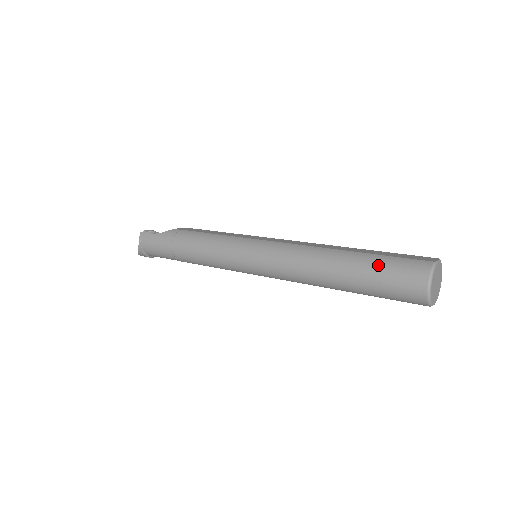
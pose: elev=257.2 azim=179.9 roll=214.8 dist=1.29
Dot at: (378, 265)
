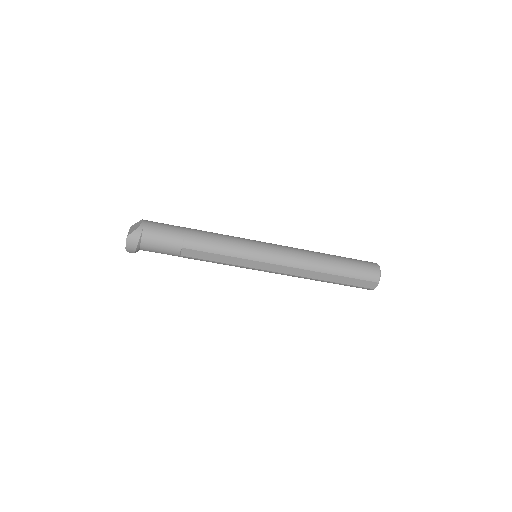
Dot at: (350, 258)
